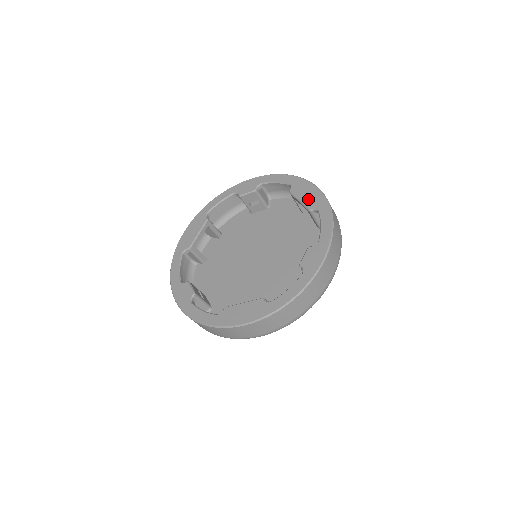
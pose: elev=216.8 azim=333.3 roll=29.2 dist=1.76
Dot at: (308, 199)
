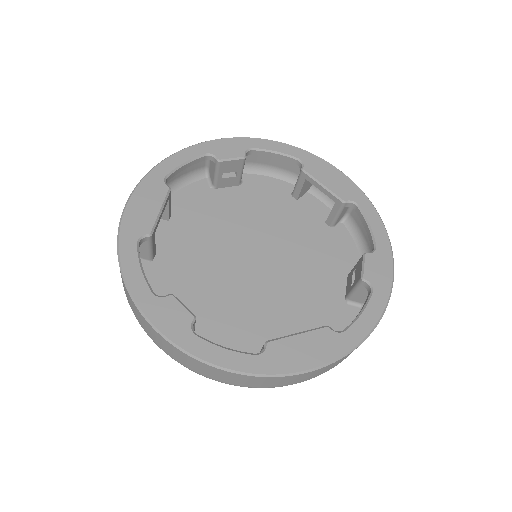
Dot at: (337, 186)
